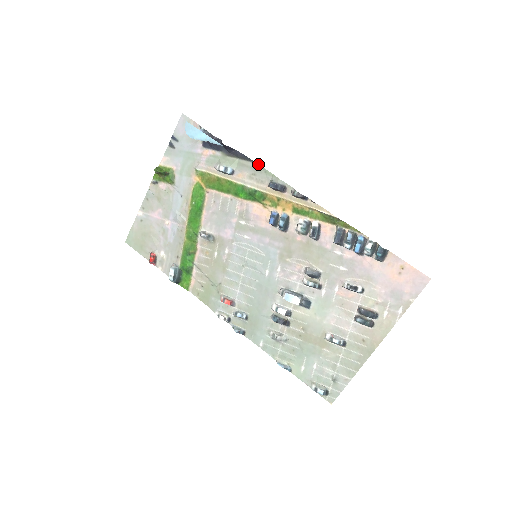
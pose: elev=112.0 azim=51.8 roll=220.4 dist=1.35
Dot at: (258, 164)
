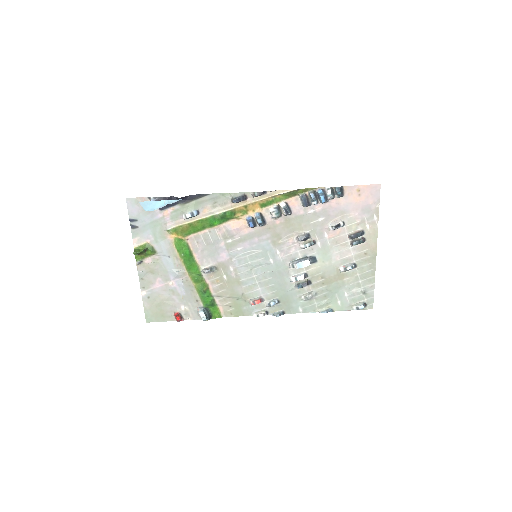
Dot at: (213, 193)
